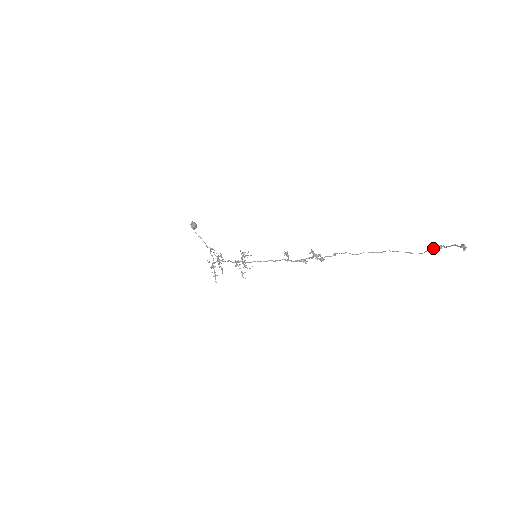
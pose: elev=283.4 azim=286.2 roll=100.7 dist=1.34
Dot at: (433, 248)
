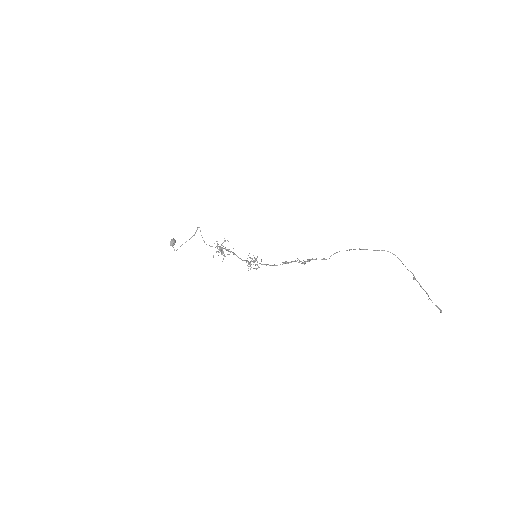
Dot at: occluded
